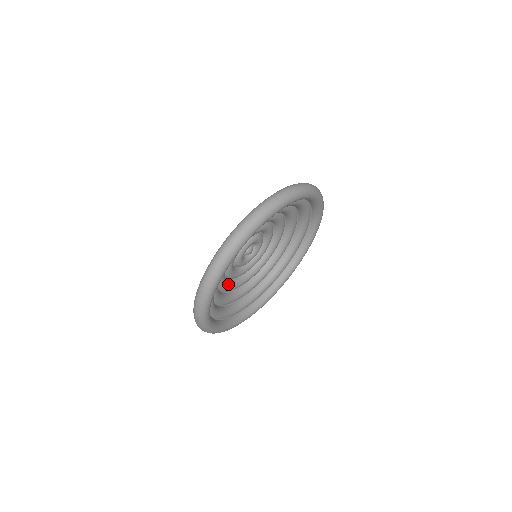
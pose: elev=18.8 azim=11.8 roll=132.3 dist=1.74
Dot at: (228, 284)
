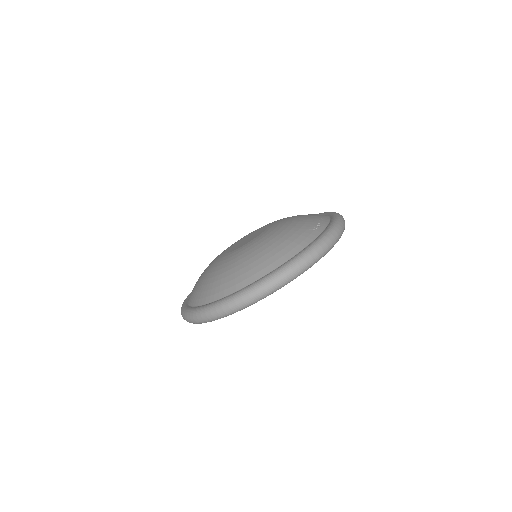
Dot at: occluded
